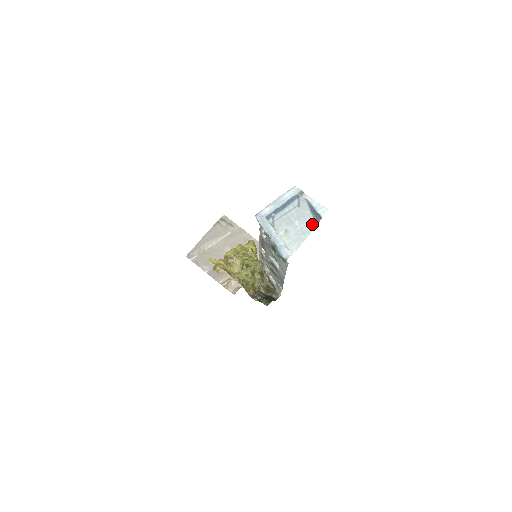
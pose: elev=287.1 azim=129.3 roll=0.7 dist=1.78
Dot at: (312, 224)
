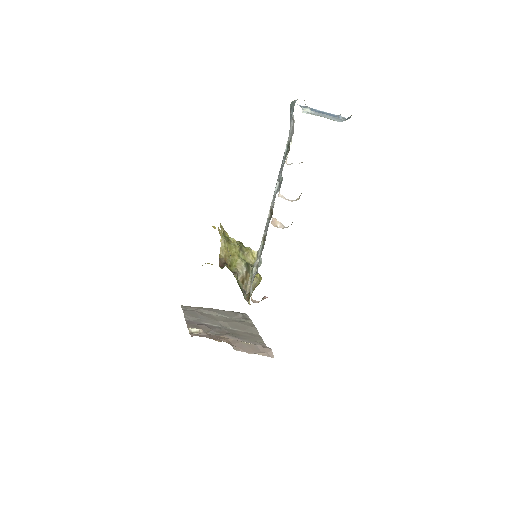
Dot at: occluded
